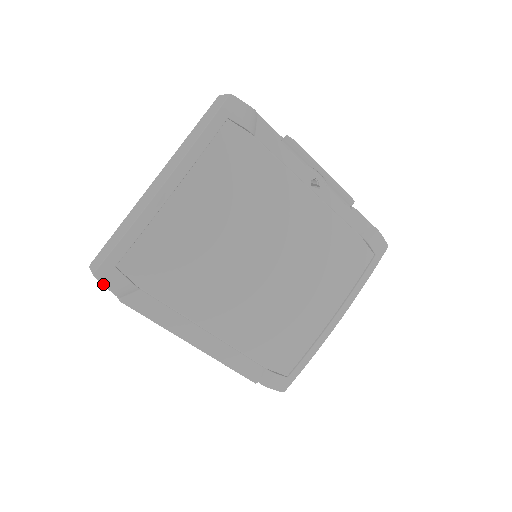
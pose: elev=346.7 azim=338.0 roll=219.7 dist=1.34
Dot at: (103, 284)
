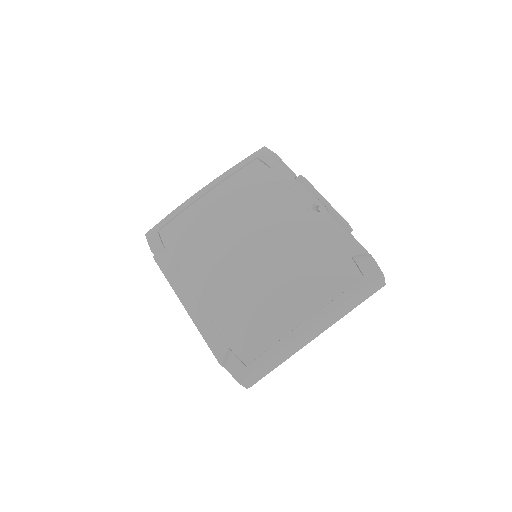
Dot at: (147, 240)
